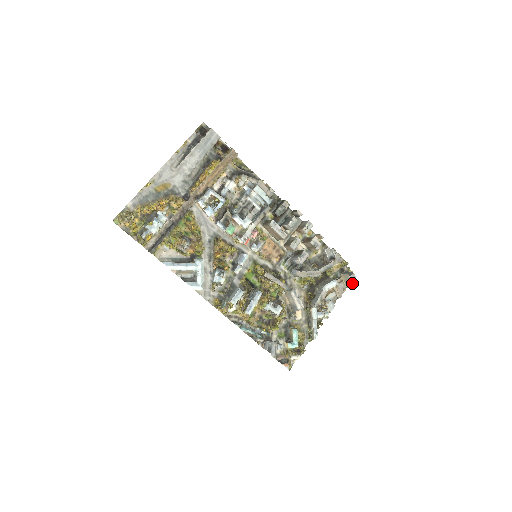
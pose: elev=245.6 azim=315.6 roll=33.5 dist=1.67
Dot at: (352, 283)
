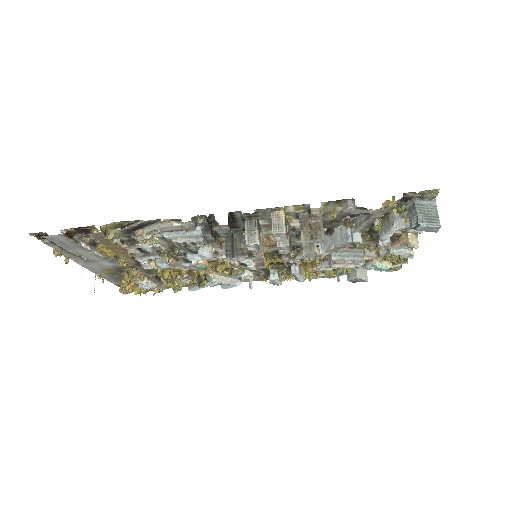
Dot at: occluded
